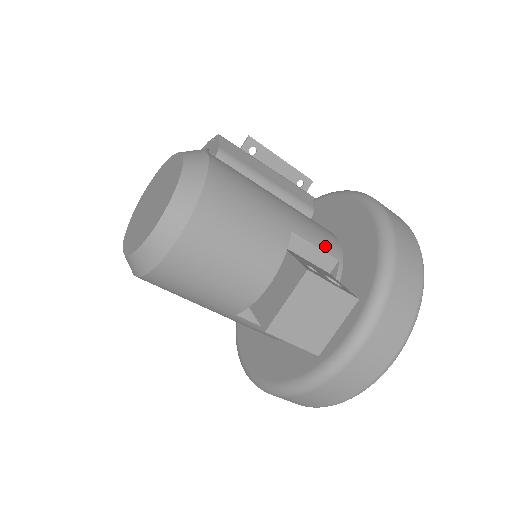
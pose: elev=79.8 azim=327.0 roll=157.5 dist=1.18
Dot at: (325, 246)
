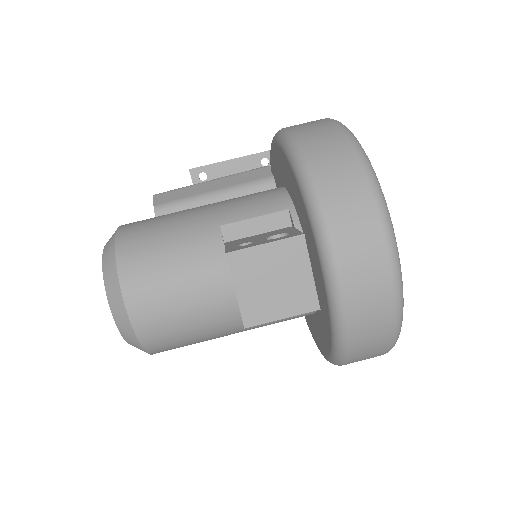
Dot at: (265, 209)
